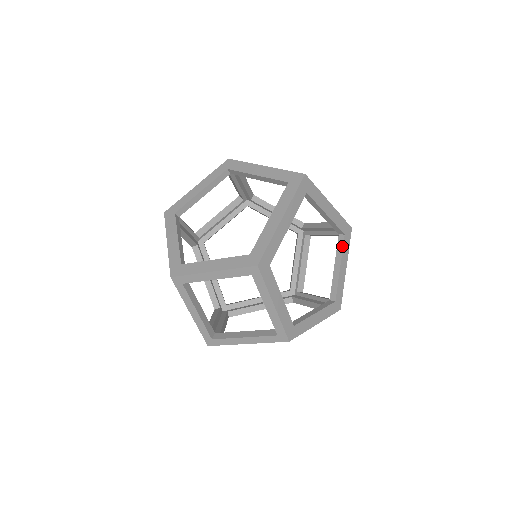
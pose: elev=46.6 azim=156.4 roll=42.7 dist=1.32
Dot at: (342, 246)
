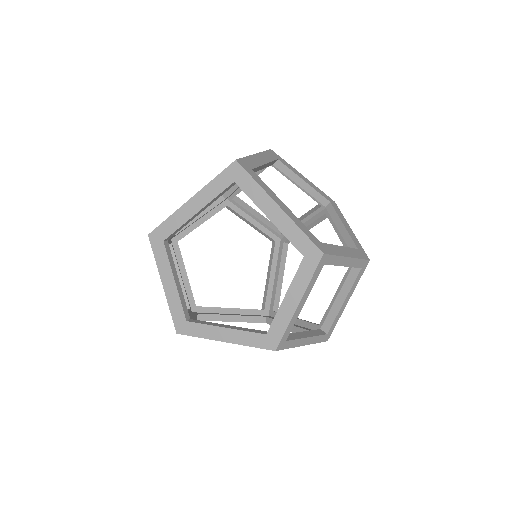
Dot at: (297, 270)
